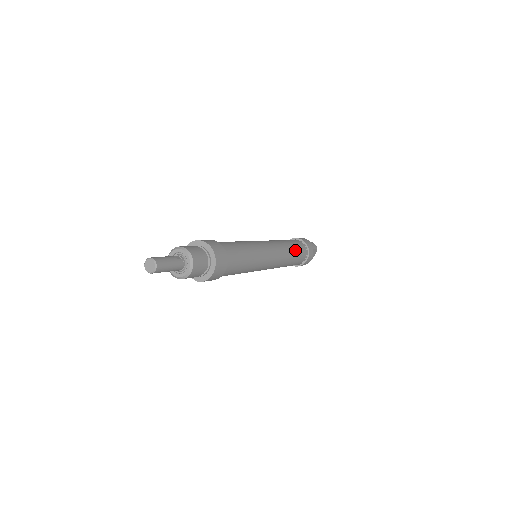
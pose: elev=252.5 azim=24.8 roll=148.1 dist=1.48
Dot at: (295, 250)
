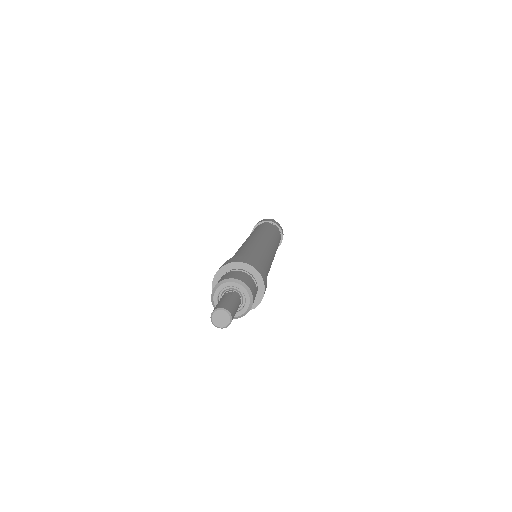
Dot at: (272, 231)
